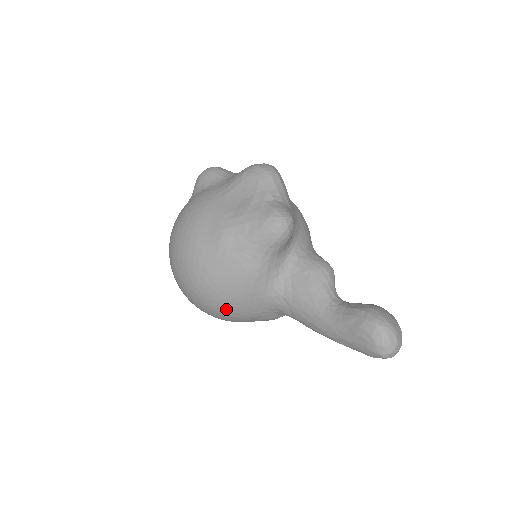
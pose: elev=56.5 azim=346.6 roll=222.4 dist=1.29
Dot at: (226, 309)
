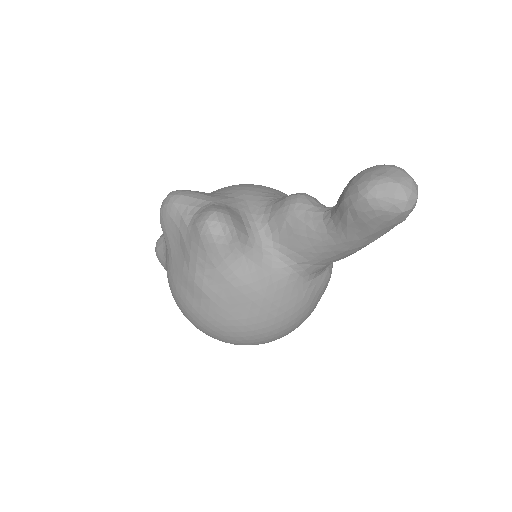
Dot at: (281, 323)
